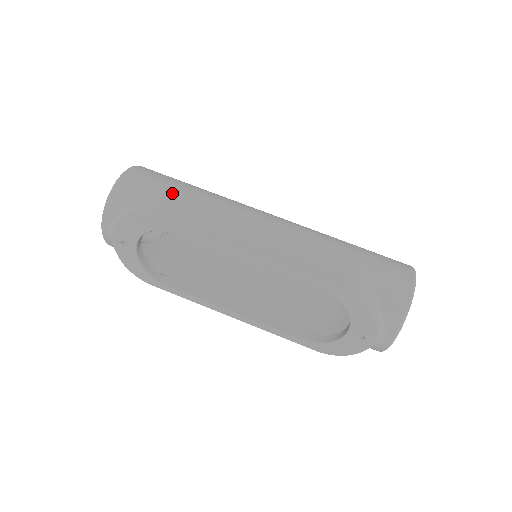
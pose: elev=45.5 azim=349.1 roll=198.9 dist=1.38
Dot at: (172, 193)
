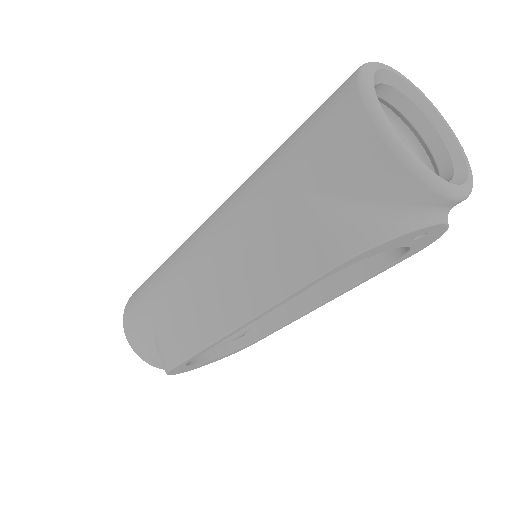
Dot at: (153, 320)
